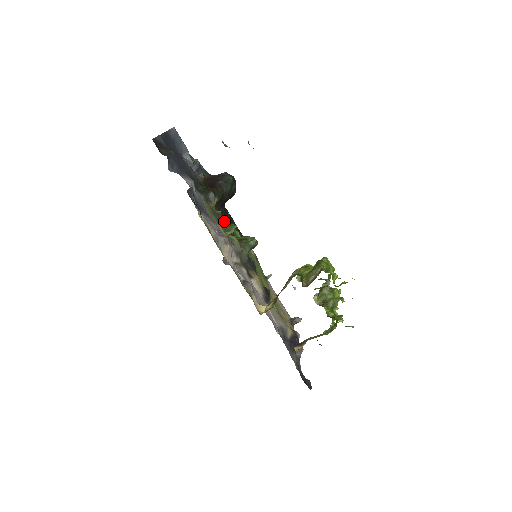
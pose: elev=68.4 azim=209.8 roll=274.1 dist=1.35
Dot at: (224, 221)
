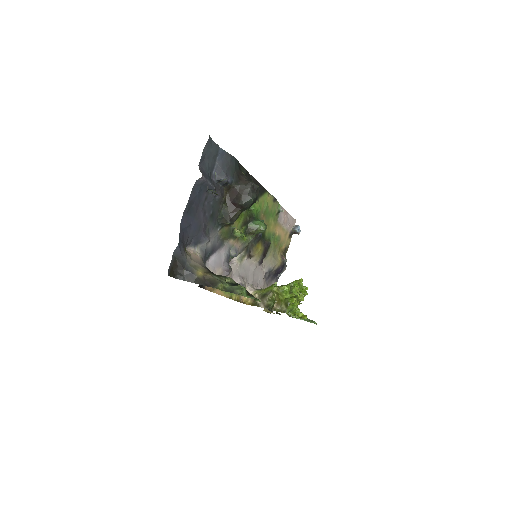
Dot at: (241, 217)
